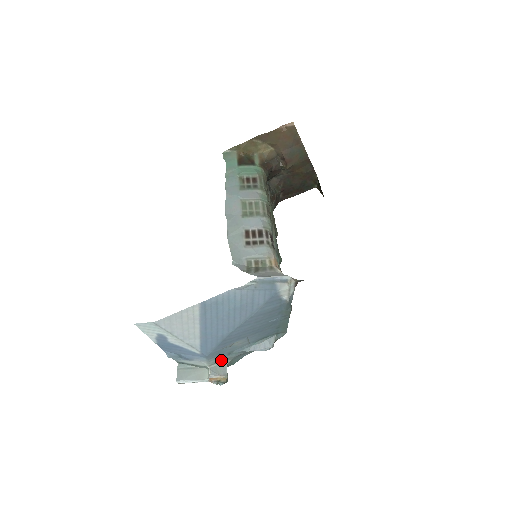
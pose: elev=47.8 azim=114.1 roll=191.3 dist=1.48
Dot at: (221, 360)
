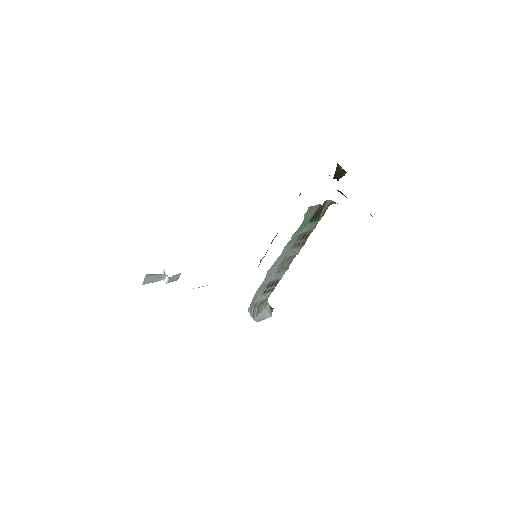
Dot at: occluded
